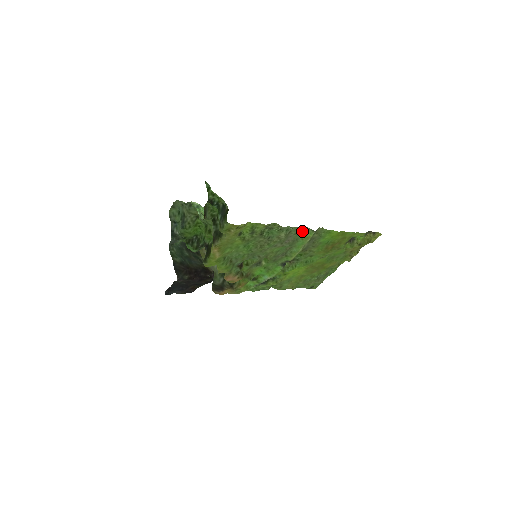
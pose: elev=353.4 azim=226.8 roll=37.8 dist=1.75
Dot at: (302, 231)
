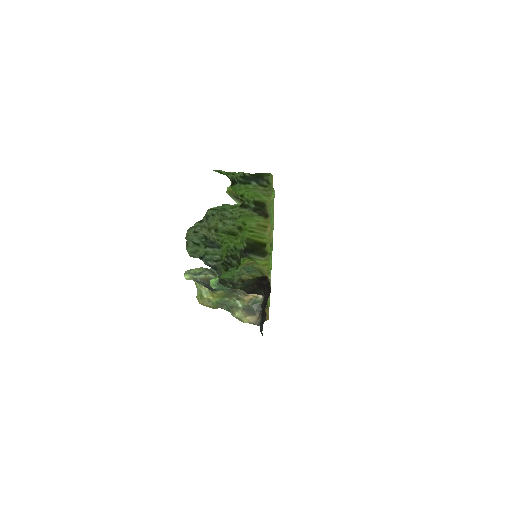
Dot at: occluded
